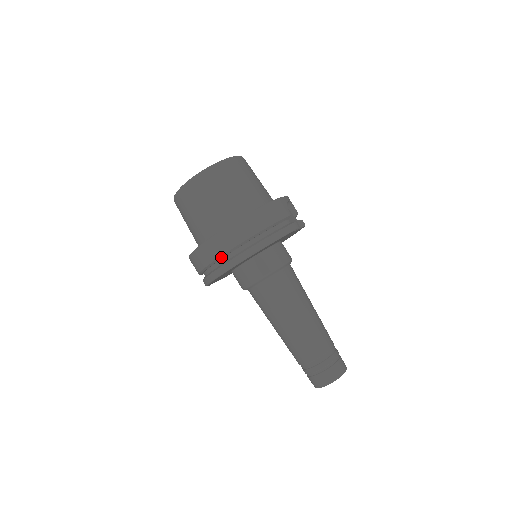
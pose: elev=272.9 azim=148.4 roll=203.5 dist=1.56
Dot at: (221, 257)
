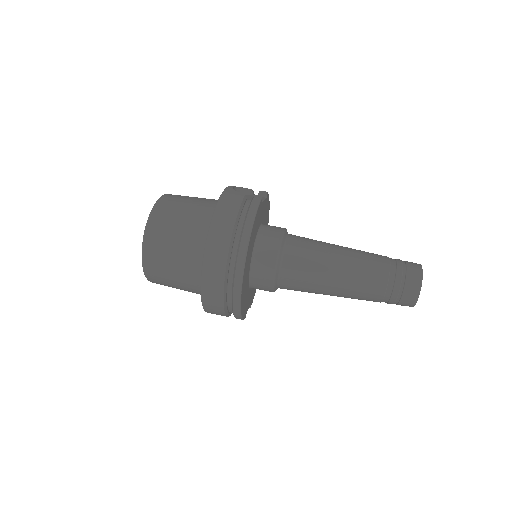
Dot at: (225, 281)
